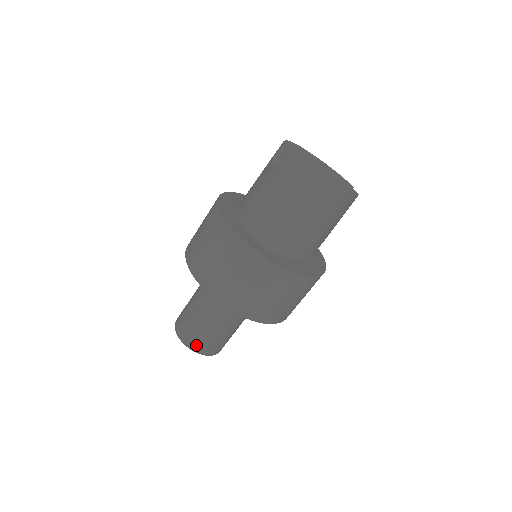
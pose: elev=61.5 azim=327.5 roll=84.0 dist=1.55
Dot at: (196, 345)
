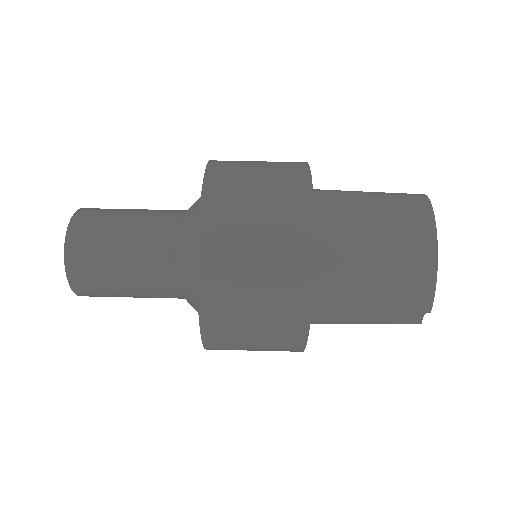
Dot at: (85, 218)
